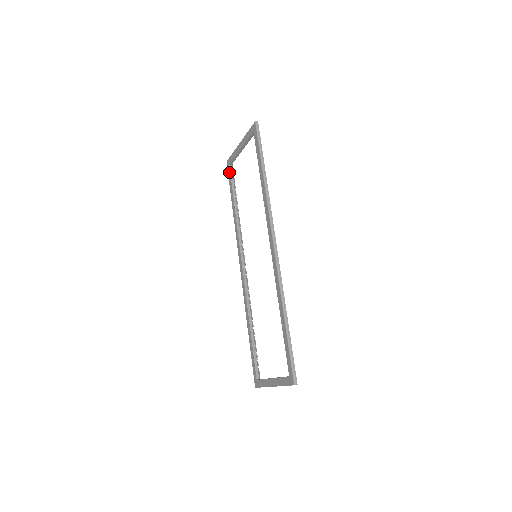
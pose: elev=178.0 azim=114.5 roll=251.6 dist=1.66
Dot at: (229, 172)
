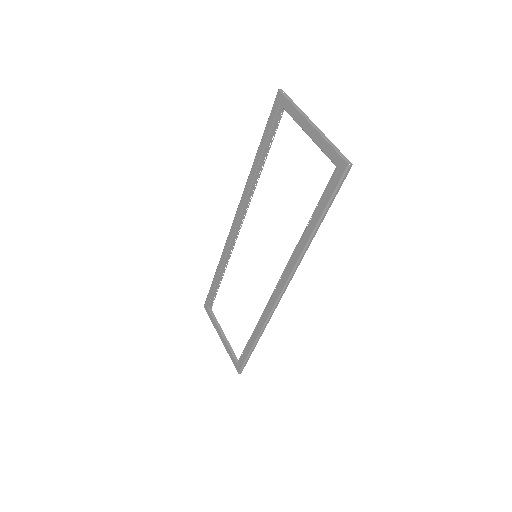
Dot at: (274, 113)
